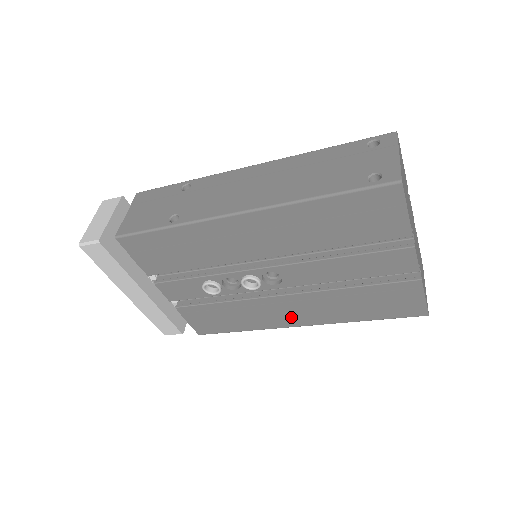
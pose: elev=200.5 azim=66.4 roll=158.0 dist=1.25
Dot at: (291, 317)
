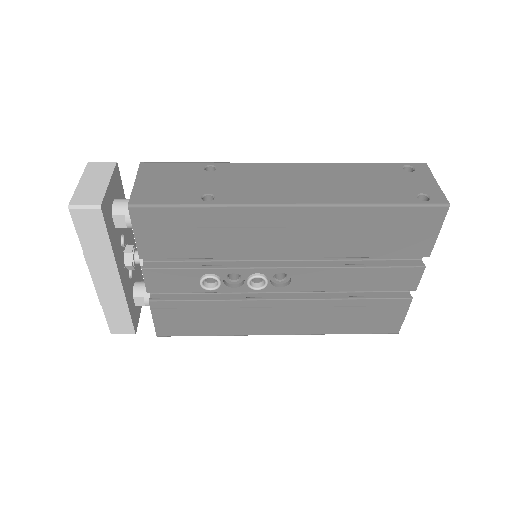
Dot at: (274, 324)
